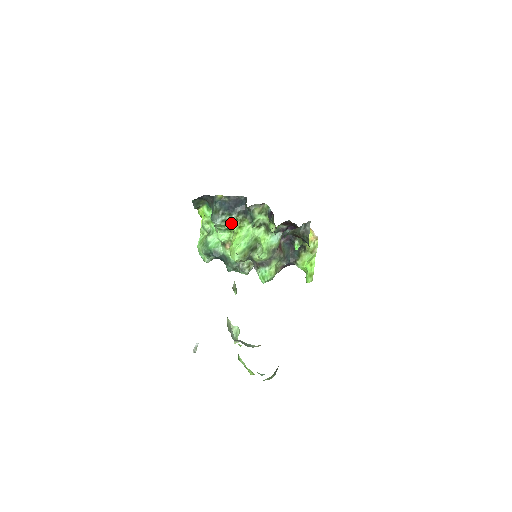
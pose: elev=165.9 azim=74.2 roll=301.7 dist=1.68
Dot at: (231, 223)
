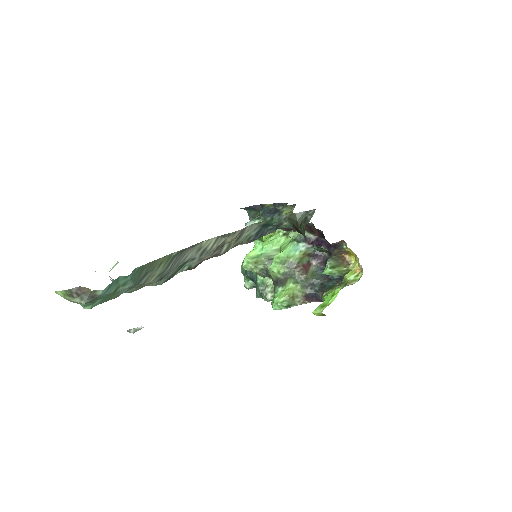
Dot at: occluded
